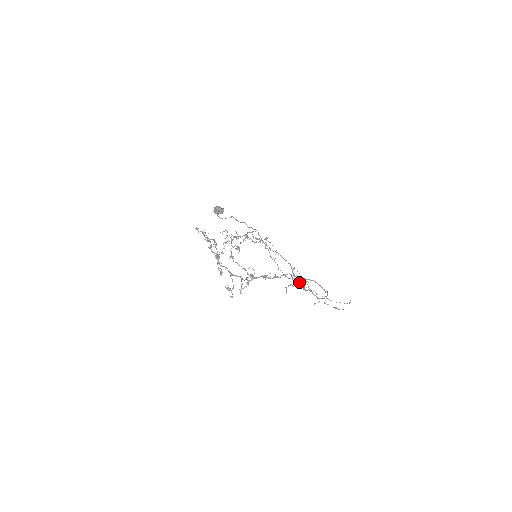
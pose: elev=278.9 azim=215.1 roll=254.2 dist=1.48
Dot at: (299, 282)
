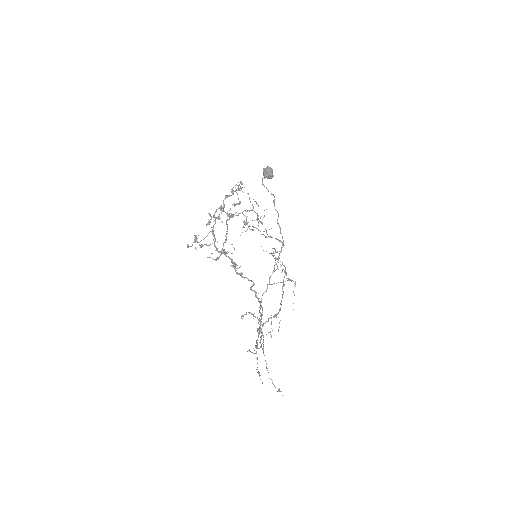
Dot at: (263, 323)
